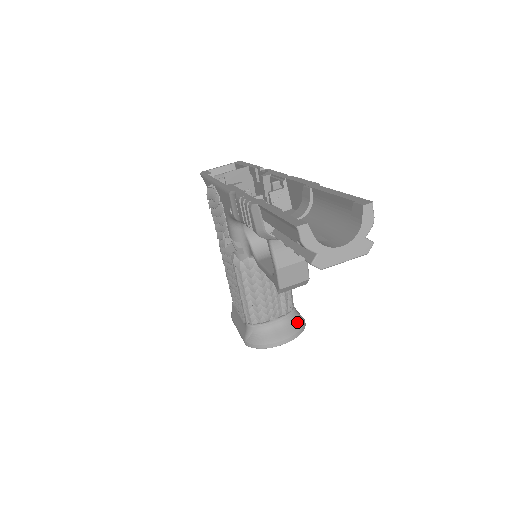
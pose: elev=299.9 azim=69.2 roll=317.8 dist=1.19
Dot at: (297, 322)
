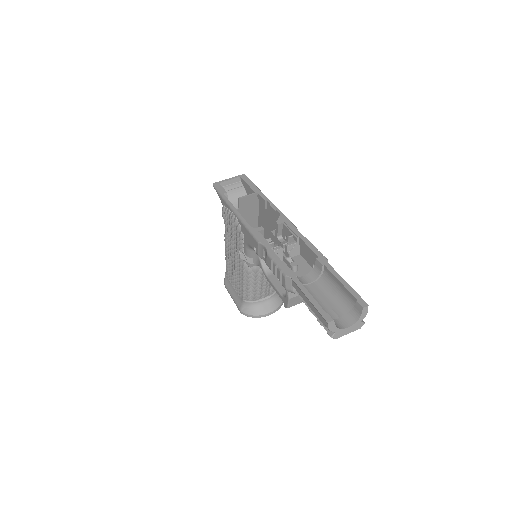
Dot at: (279, 298)
